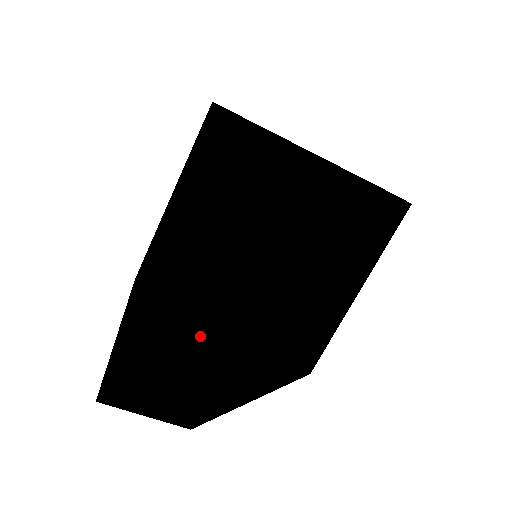
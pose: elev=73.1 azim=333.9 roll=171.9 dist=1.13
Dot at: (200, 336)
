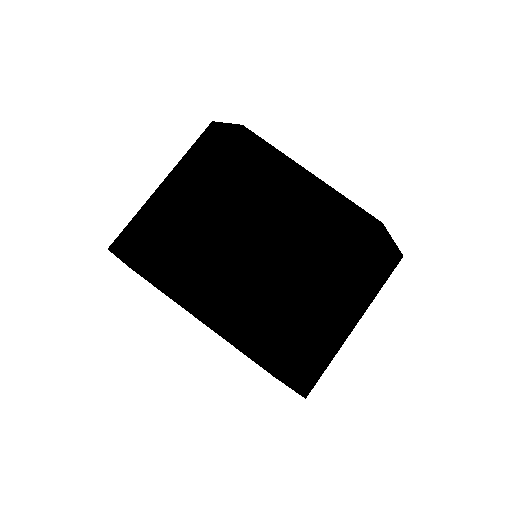
Dot at: (161, 211)
